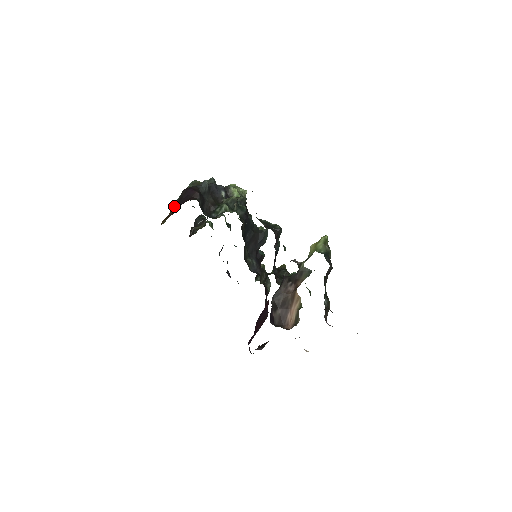
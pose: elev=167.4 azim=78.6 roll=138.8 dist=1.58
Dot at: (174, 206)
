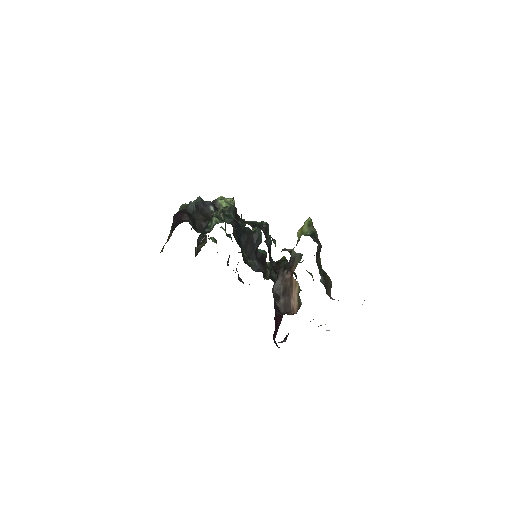
Dot at: (170, 233)
